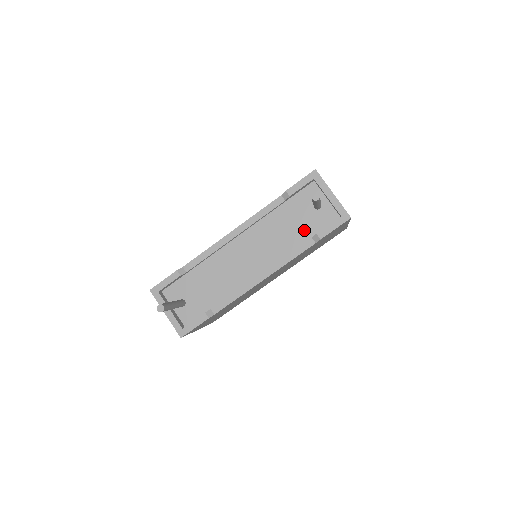
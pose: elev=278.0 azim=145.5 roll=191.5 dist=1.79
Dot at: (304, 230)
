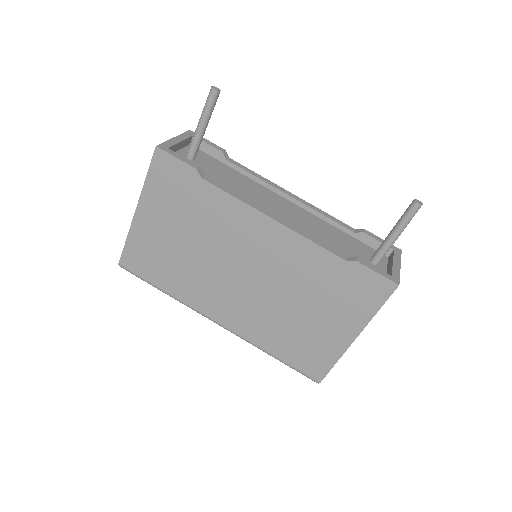
Dot at: (345, 253)
